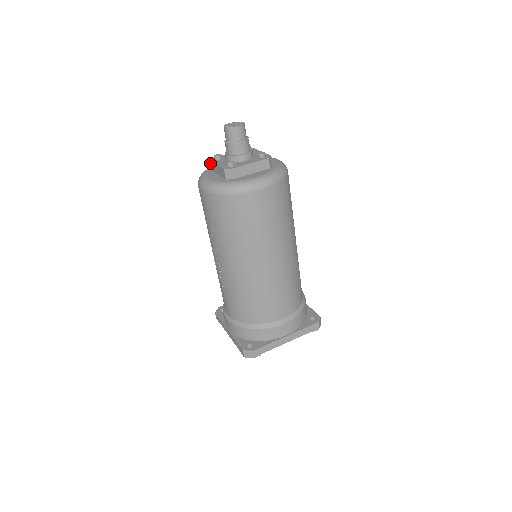
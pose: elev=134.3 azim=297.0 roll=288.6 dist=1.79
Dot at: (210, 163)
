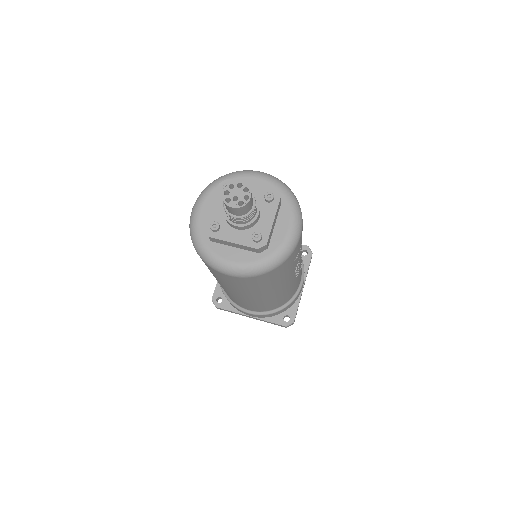
Dot at: (219, 186)
